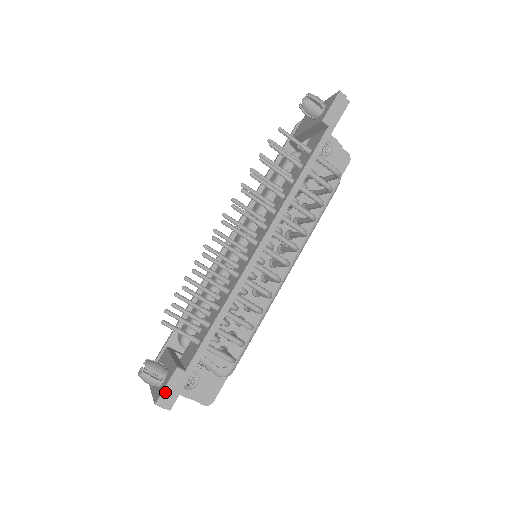
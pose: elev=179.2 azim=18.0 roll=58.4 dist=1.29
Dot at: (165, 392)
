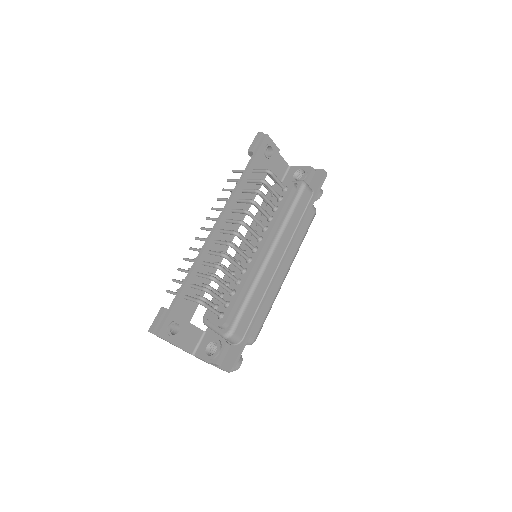
Dot at: (154, 323)
